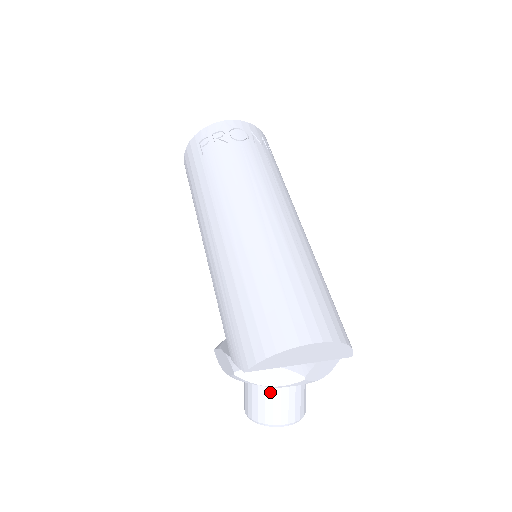
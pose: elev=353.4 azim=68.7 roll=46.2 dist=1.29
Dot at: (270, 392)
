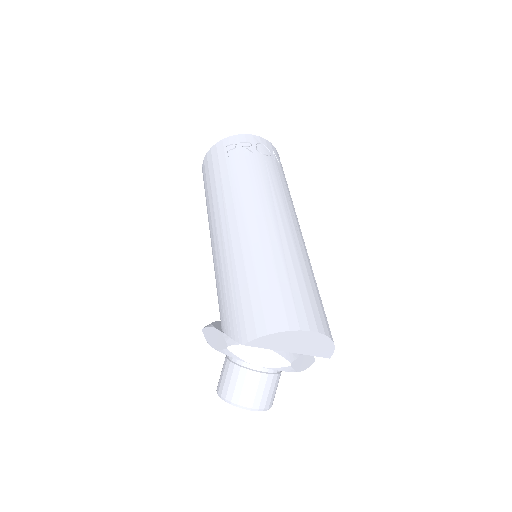
Dot at: (251, 375)
